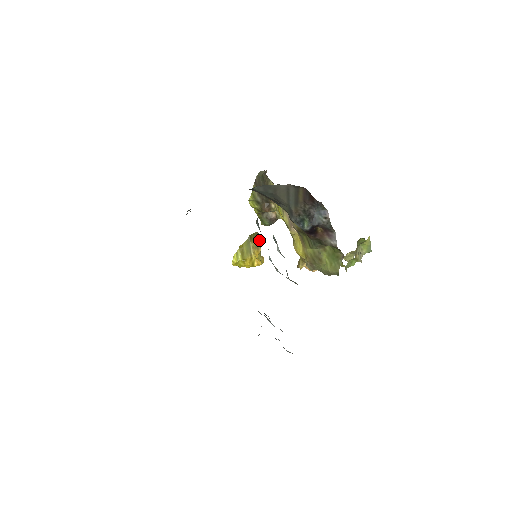
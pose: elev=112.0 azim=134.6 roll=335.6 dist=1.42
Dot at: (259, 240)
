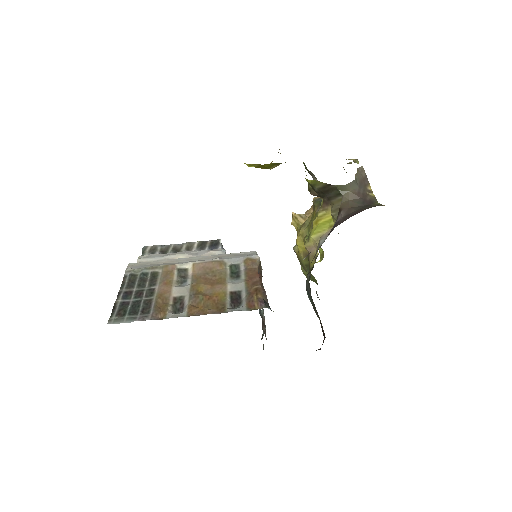
Dot at: occluded
